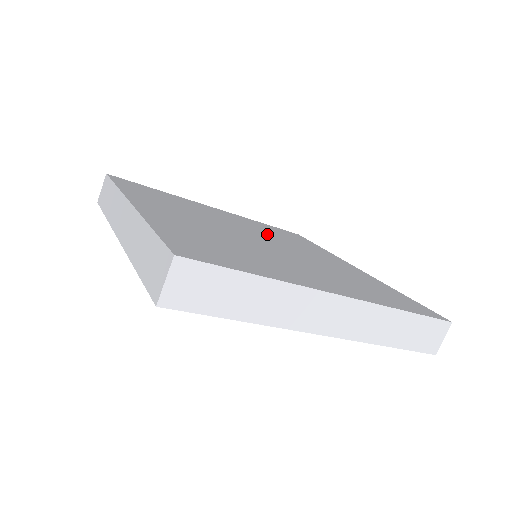
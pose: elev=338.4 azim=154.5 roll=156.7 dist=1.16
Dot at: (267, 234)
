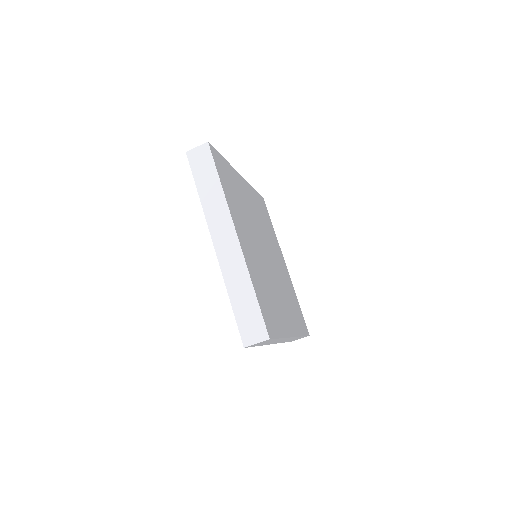
Dot at: (262, 227)
